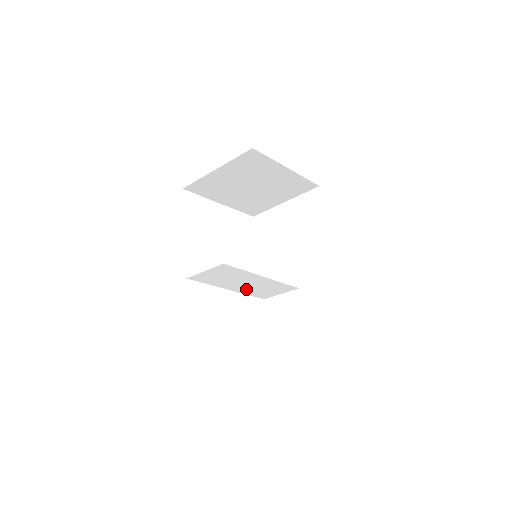
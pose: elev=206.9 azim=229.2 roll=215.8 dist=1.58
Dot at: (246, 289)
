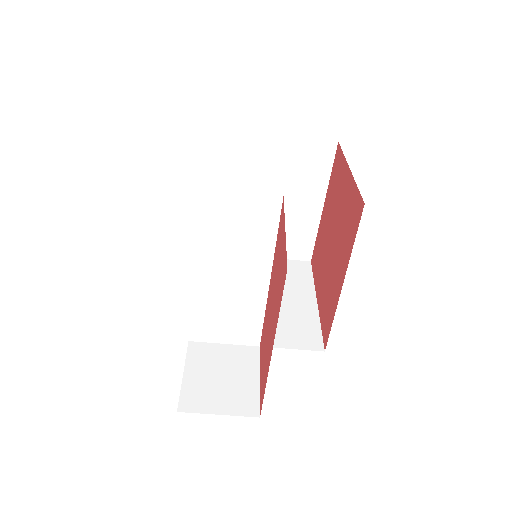
Dot at: (209, 292)
